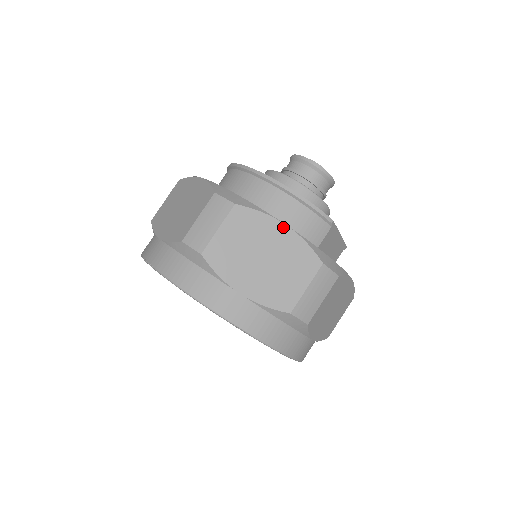
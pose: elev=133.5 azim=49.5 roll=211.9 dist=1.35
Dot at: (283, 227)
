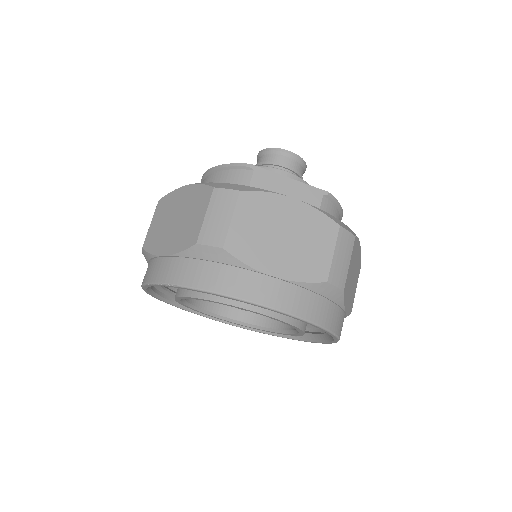
Dot at: (186, 188)
